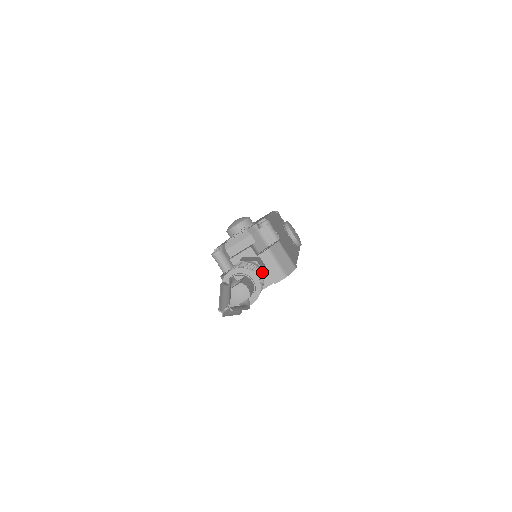
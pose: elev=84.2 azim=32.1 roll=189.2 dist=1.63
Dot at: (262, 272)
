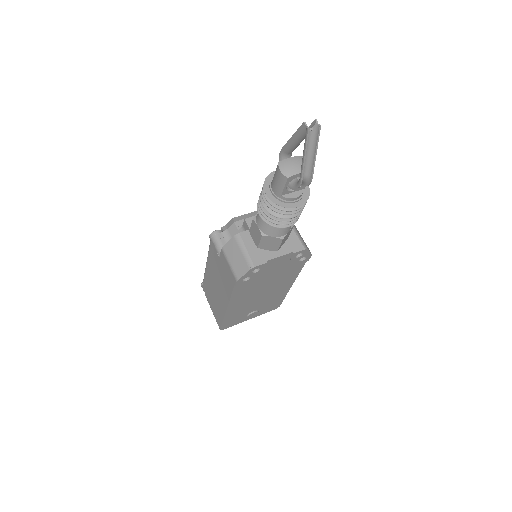
Dot at: occluded
